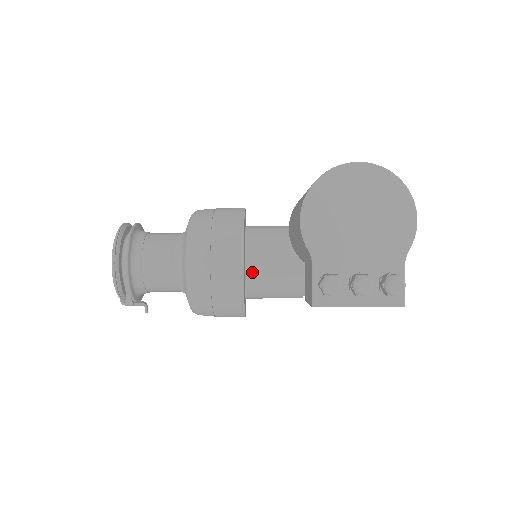
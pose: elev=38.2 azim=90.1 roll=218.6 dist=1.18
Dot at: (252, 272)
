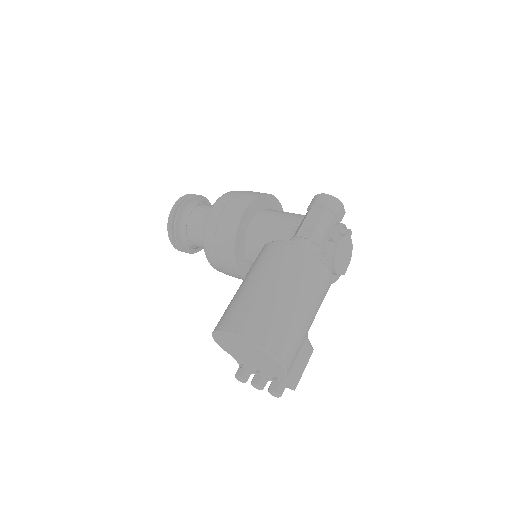
Dot at: occluded
